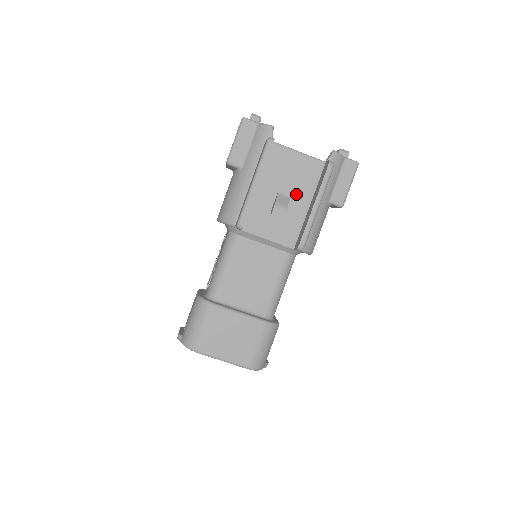
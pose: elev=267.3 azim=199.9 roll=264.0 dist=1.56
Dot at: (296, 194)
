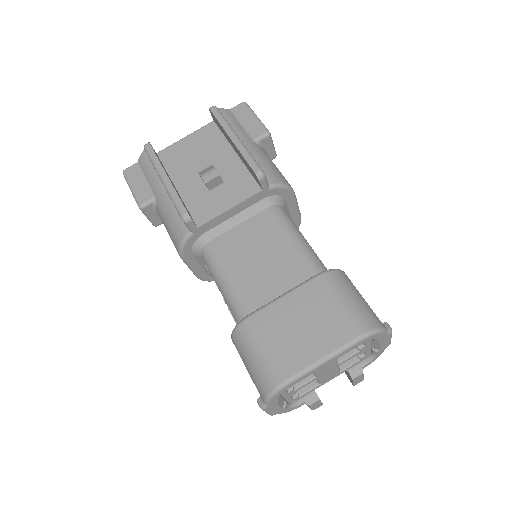
Dot at: (215, 159)
